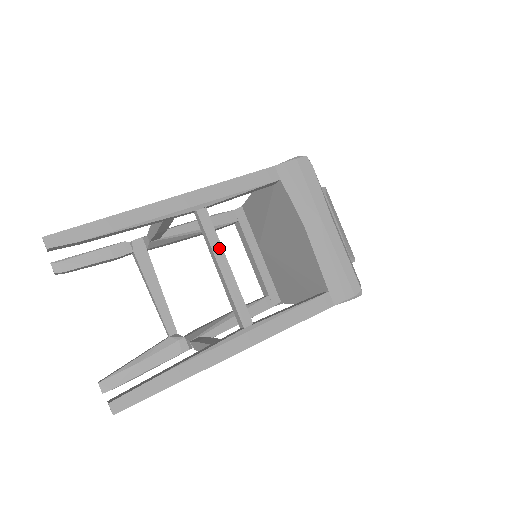
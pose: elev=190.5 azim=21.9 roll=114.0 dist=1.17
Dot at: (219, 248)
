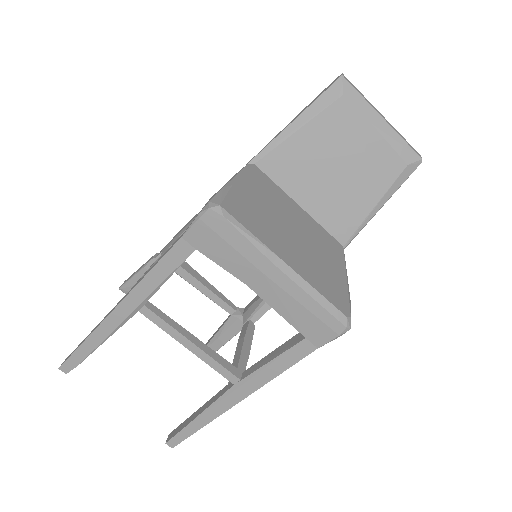
Dot at: (176, 334)
